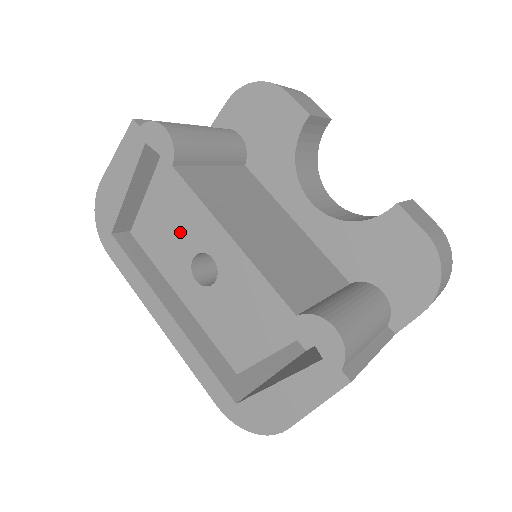
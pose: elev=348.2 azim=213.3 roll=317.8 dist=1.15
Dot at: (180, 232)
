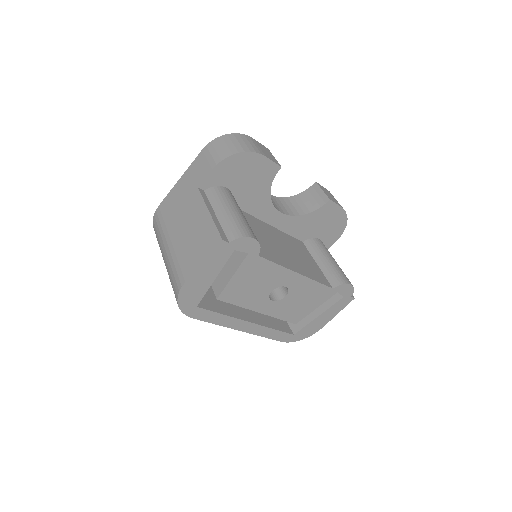
Dot at: (262, 284)
